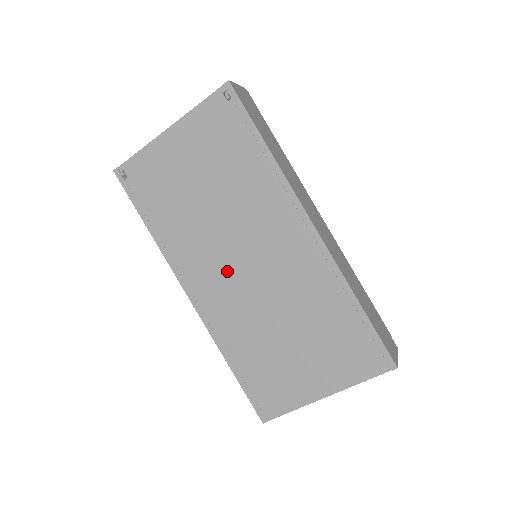
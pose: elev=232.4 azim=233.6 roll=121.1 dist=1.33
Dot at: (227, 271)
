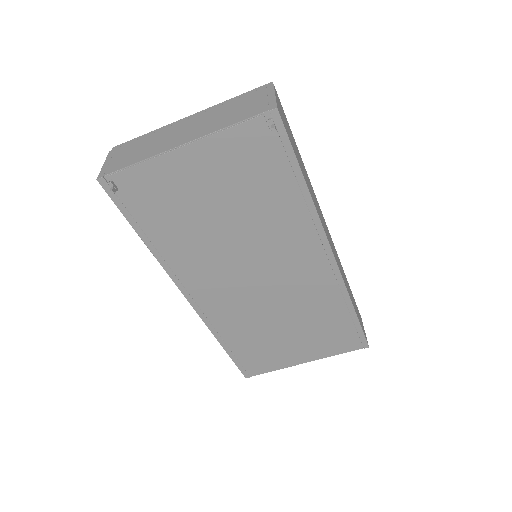
Dot at: (235, 283)
